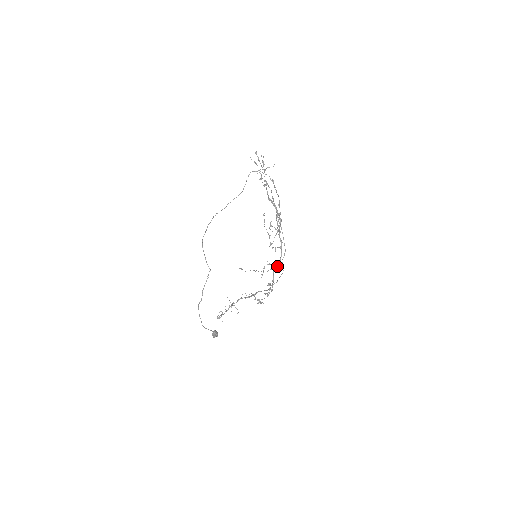
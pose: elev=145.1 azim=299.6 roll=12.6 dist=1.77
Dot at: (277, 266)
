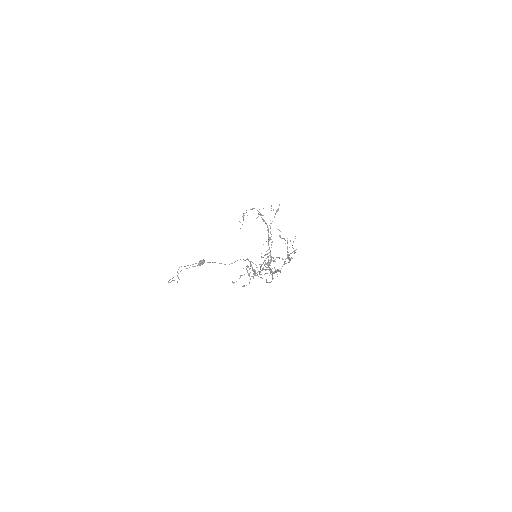
Dot at: occluded
